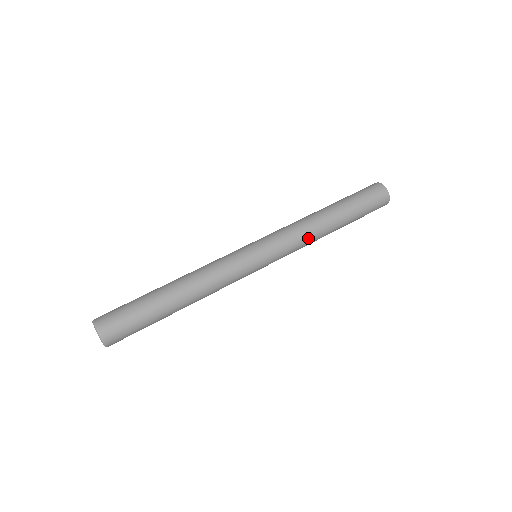
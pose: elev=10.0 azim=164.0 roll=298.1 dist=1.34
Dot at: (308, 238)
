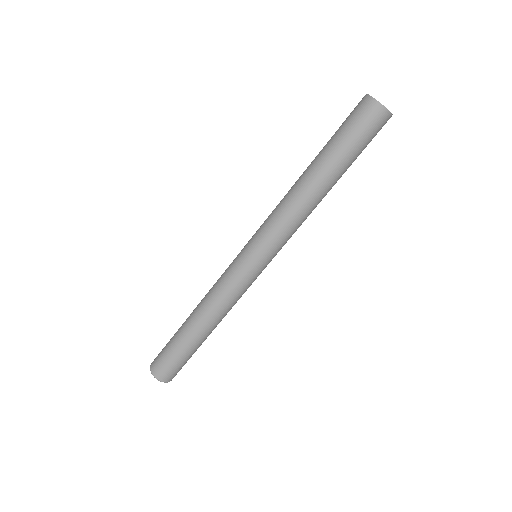
Dot at: (291, 212)
